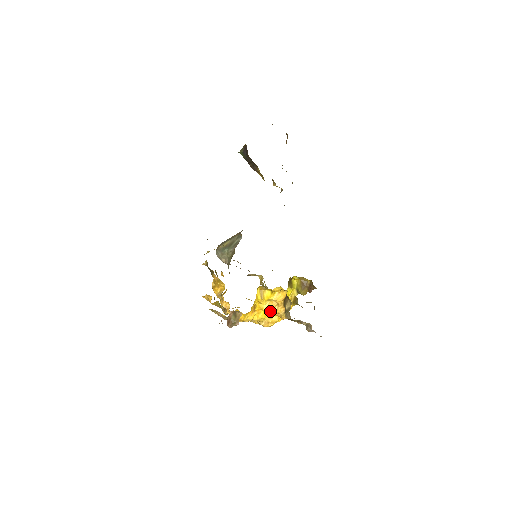
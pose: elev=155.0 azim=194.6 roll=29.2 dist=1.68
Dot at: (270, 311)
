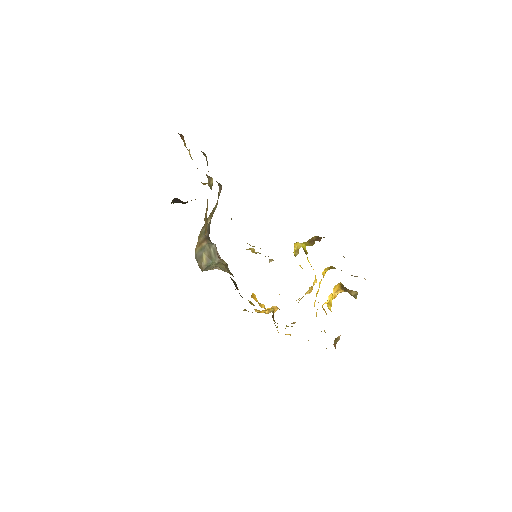
Dot at: occluded
